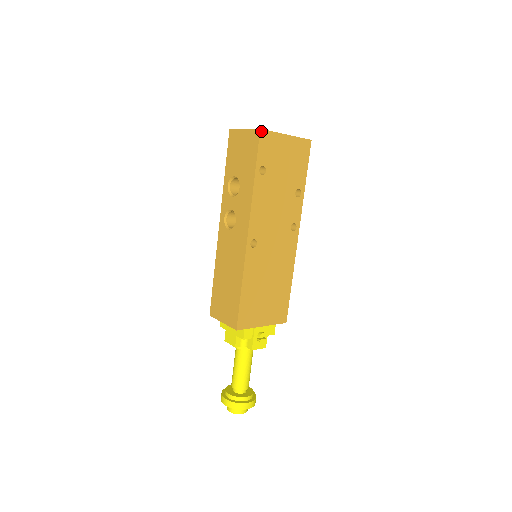
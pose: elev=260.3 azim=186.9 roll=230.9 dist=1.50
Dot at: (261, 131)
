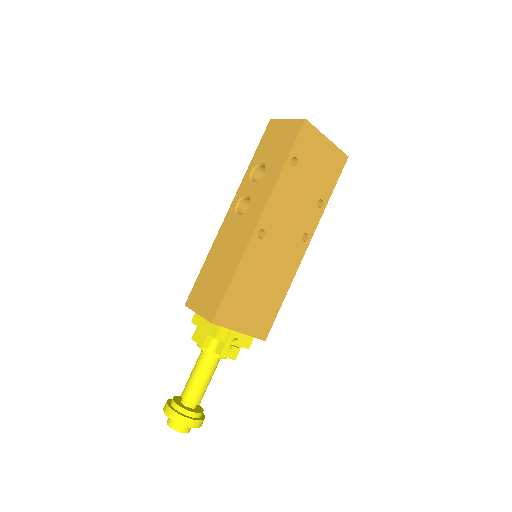
Dot at: (305, 121)
